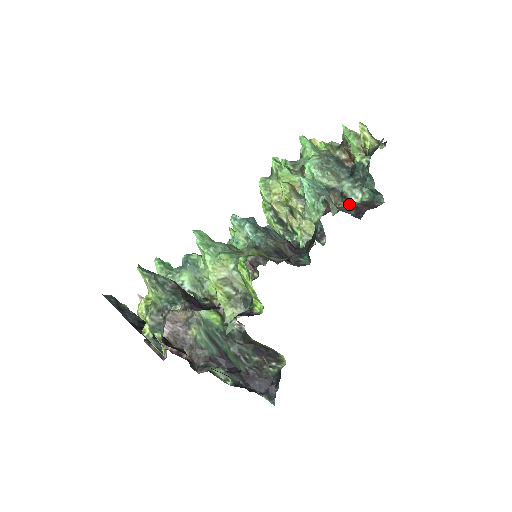
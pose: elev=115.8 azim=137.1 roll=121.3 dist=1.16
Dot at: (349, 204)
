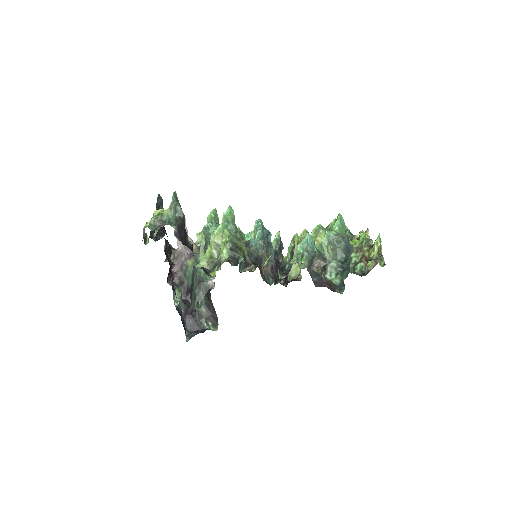
Dot at: (320, 274)
